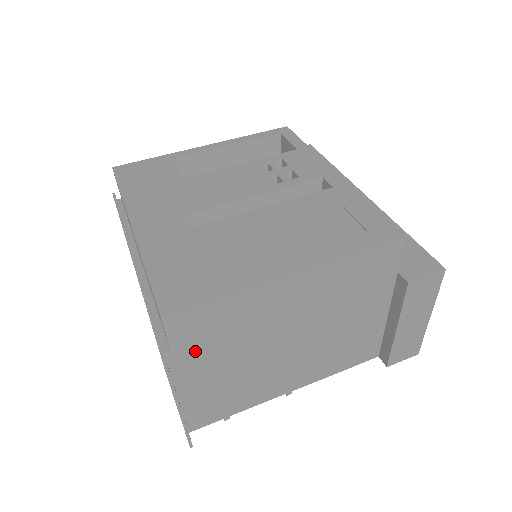
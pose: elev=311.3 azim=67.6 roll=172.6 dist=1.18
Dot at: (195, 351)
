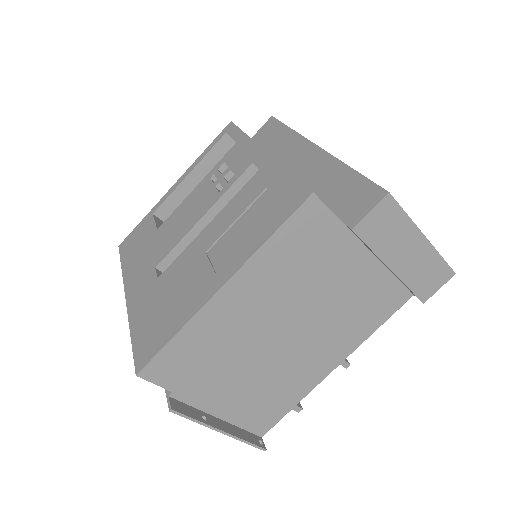
Dot at: (195, 382)
